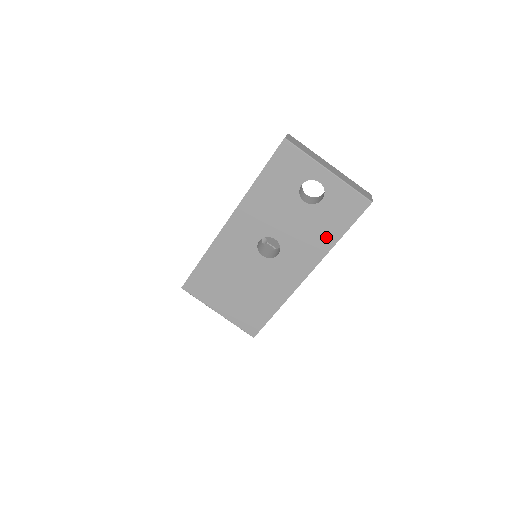
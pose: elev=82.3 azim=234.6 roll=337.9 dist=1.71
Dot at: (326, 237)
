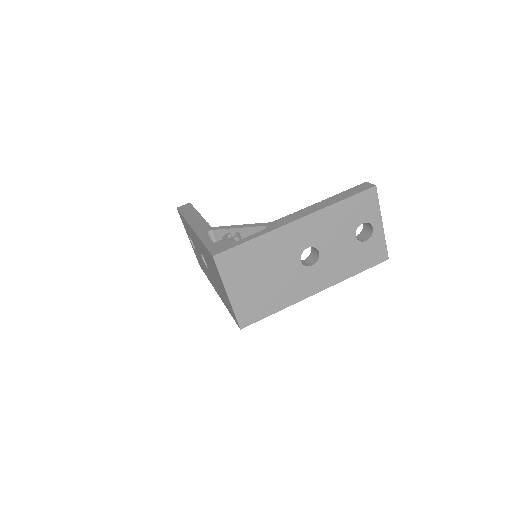
Dot at: (350, 269)
